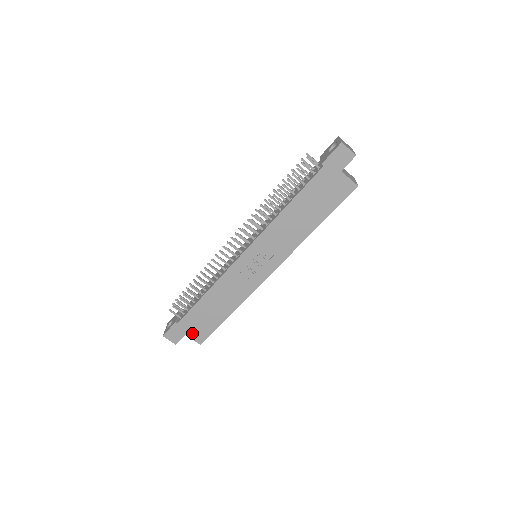
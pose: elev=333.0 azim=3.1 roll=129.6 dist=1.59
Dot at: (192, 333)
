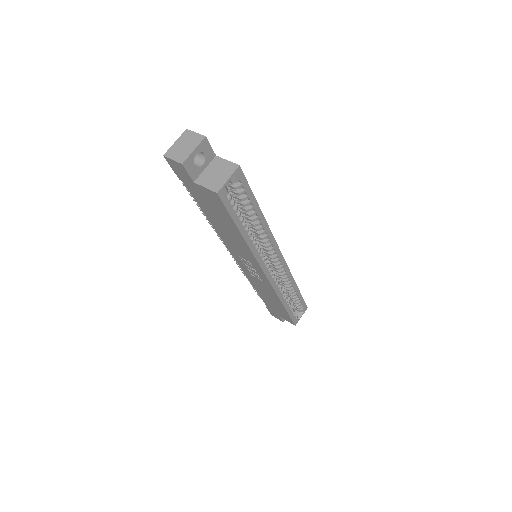
Dot at: (282, 316)
